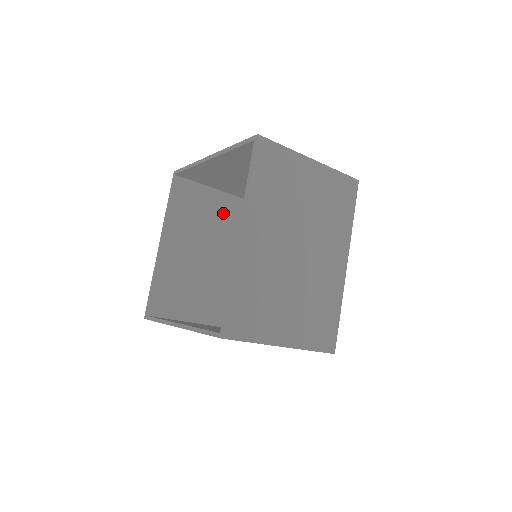
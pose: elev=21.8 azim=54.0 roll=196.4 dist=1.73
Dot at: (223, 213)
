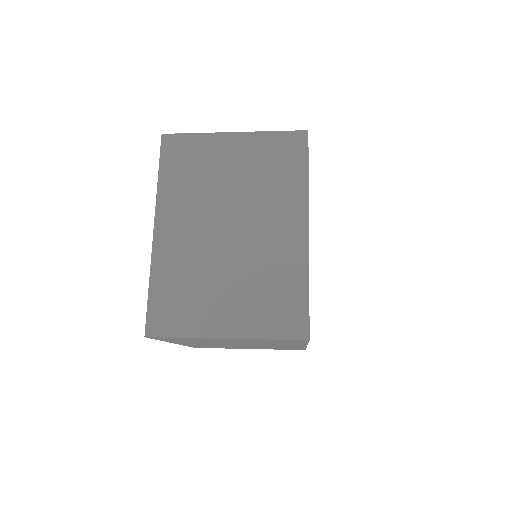
Dot at: occluded
